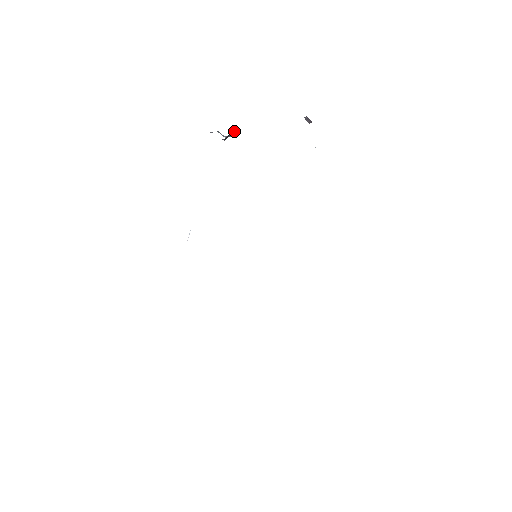
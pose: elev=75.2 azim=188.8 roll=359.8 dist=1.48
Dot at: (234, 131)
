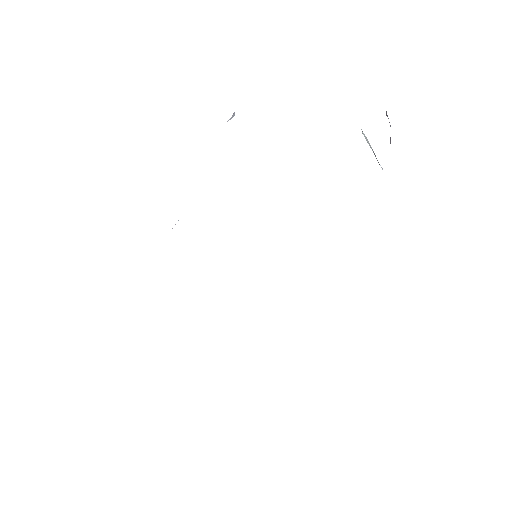
Dot at: occluded
